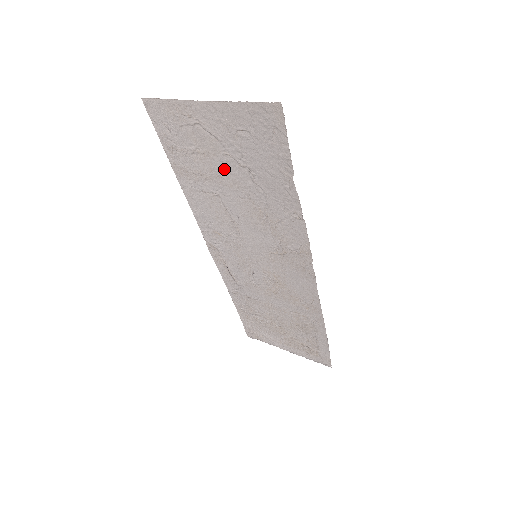
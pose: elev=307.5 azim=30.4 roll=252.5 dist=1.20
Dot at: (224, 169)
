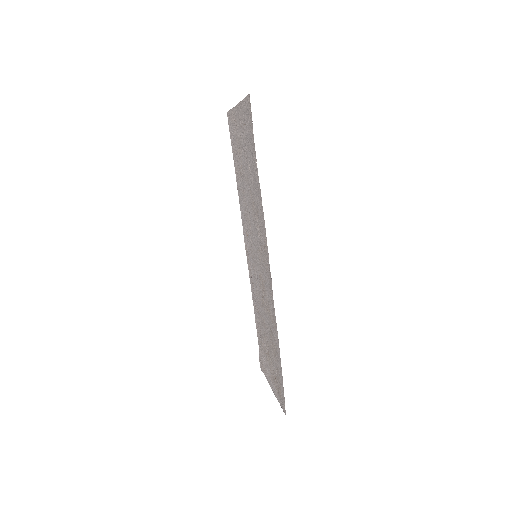
Dot at: (244, 164)
